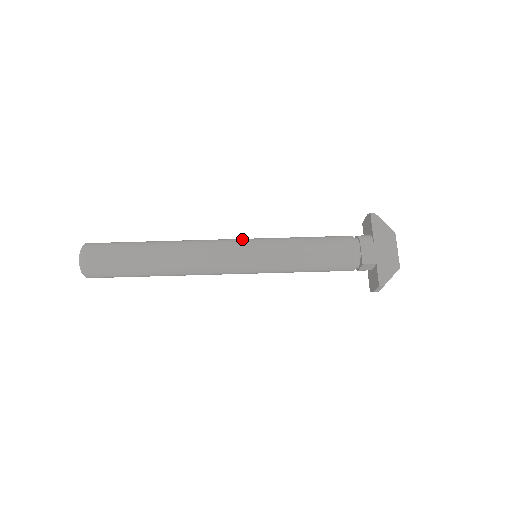
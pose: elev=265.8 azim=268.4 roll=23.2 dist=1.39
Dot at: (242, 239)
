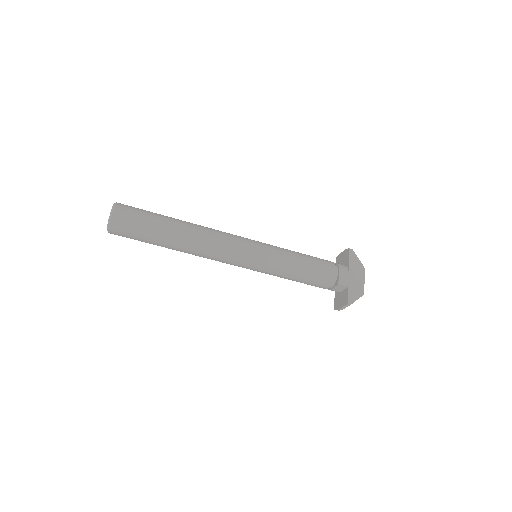
Dot at: (250, 239)
